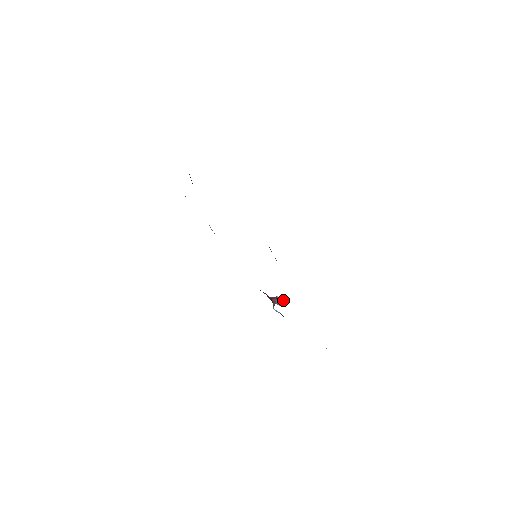
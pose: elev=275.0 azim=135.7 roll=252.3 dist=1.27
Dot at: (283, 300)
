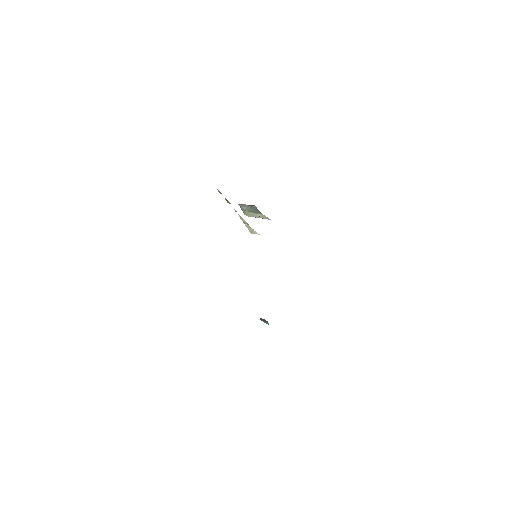
Dot at: (265, 320)
